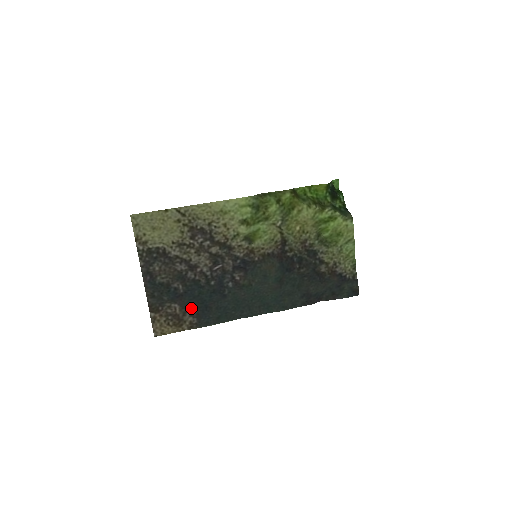
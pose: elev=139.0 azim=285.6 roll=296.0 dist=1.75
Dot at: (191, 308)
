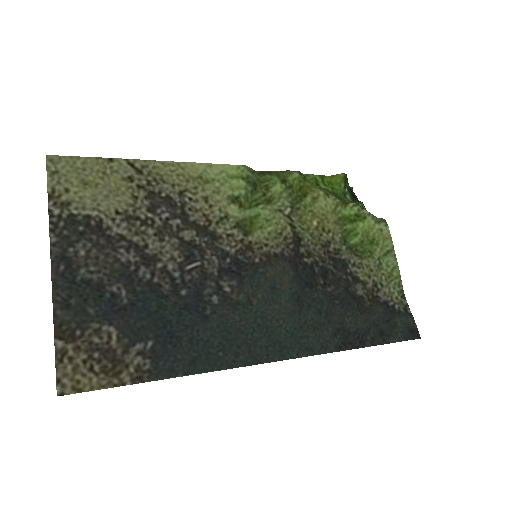
Dot at: (141, 337)
